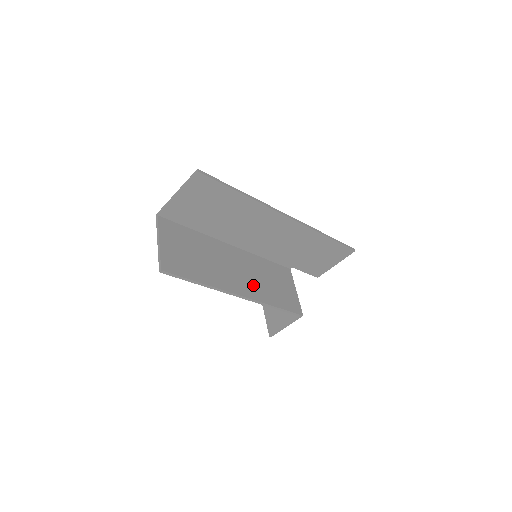
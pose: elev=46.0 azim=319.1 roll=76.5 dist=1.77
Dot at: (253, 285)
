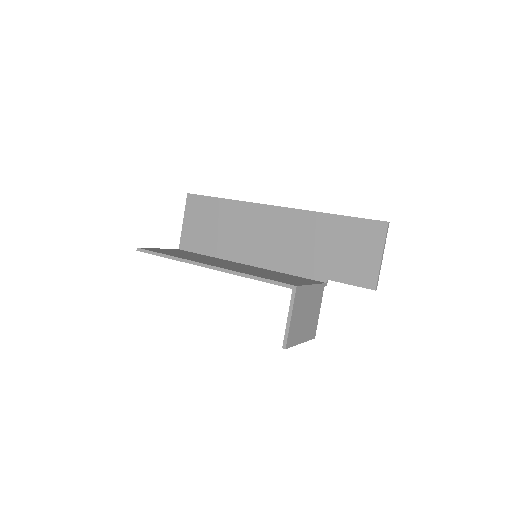
Dot at: occluded
